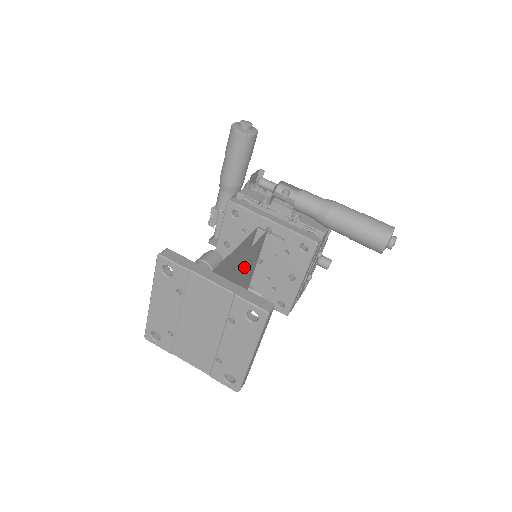
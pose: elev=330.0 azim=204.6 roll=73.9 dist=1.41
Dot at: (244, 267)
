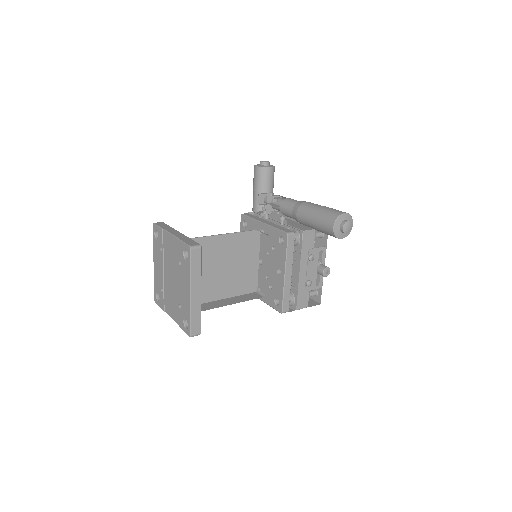
Dot at: (231, 253)
